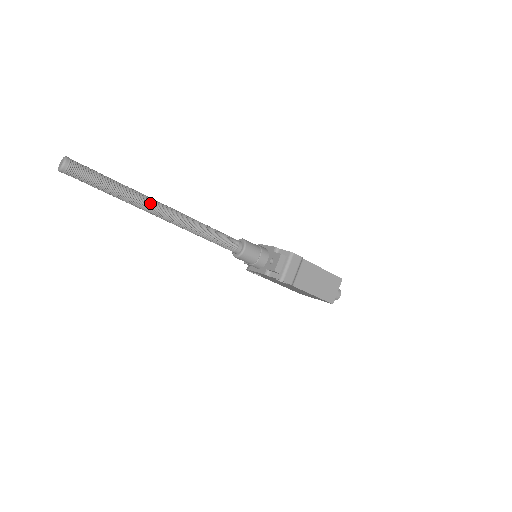
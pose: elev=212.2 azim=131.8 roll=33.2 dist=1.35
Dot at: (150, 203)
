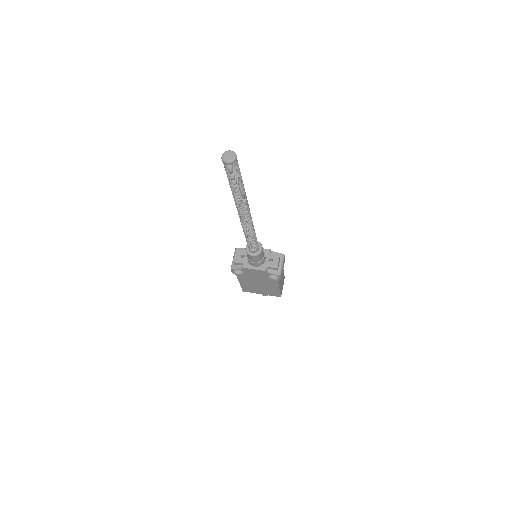
Dot at: occluded
